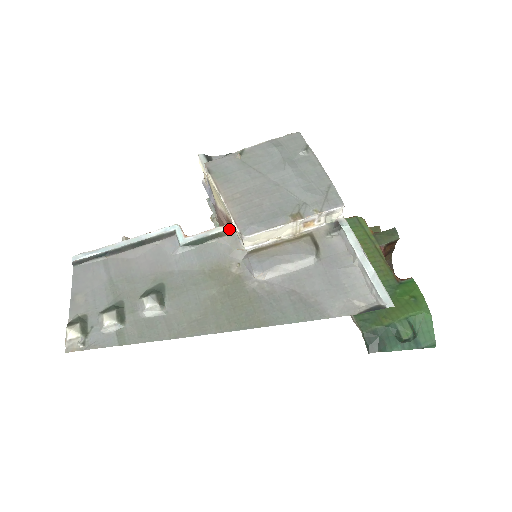
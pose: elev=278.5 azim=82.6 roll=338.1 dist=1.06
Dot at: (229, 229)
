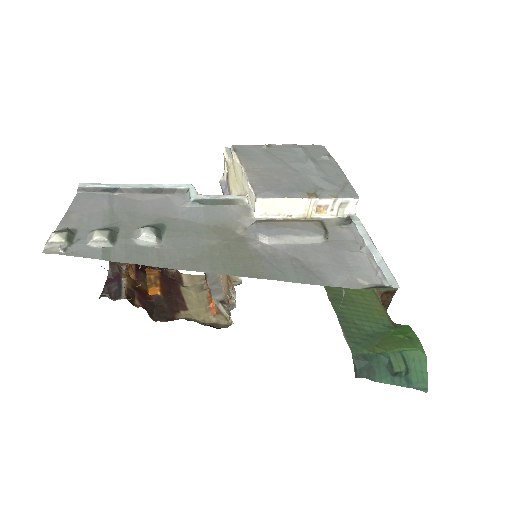
Dot at: (242, 199)
